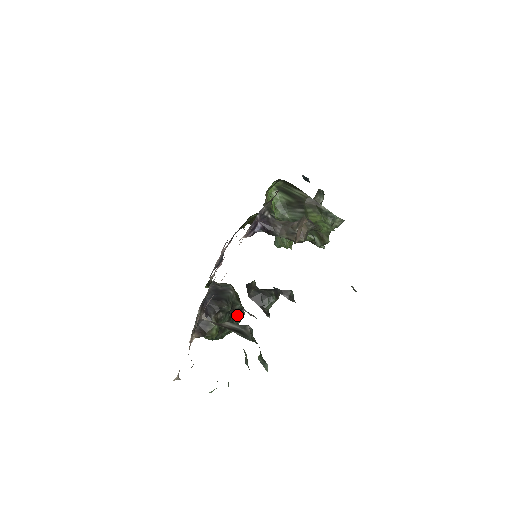
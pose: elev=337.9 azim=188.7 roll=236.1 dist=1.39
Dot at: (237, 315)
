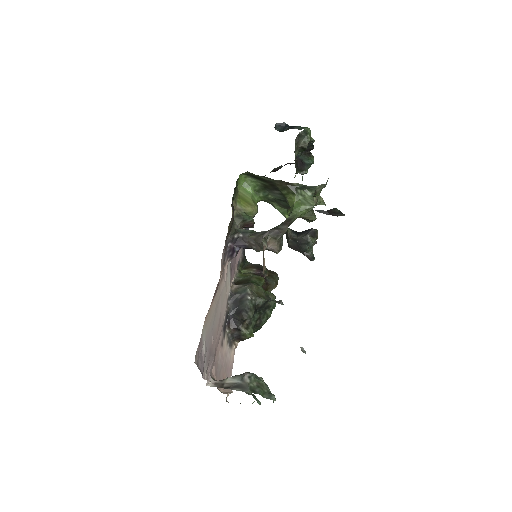
Dot at: (266, 306)
